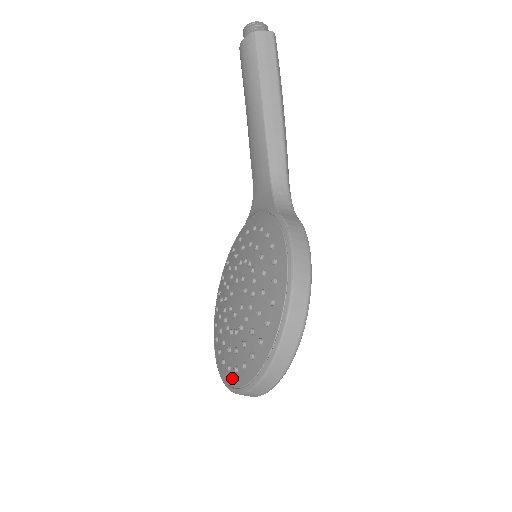
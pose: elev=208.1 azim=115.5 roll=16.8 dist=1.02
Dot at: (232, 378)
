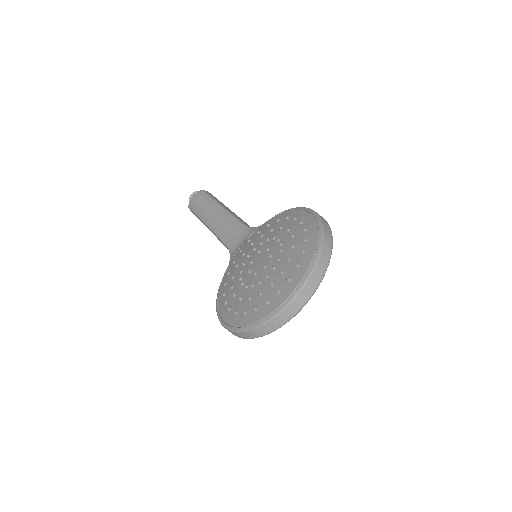
Dot at: (287, 290)
